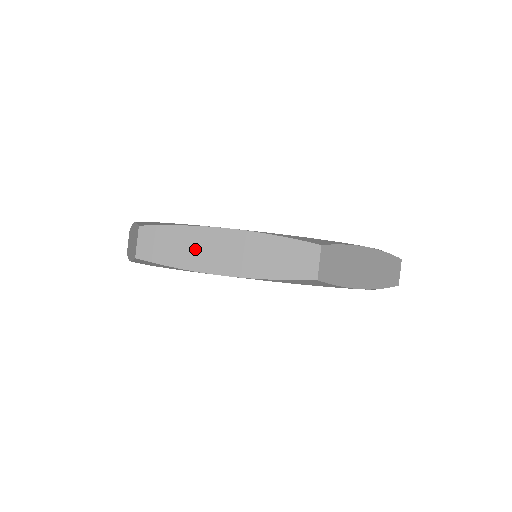
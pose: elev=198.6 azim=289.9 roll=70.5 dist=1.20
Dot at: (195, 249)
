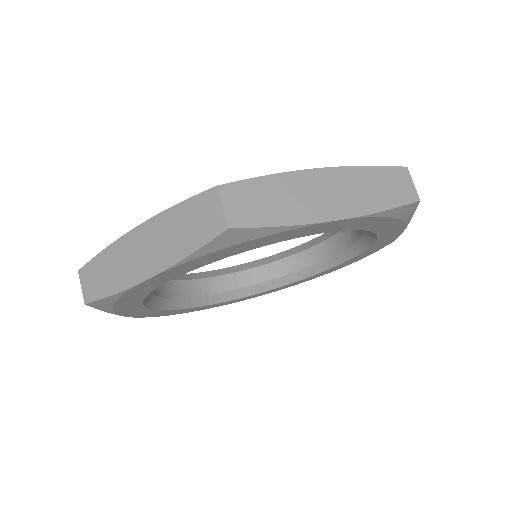
Dot at: (120, 265)
